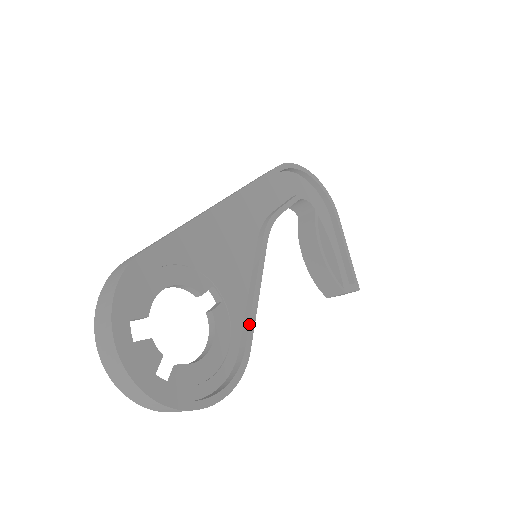
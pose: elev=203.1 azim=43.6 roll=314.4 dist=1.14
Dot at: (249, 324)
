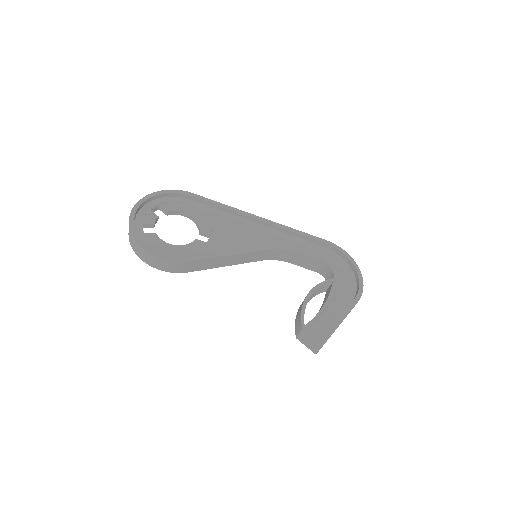
Dot at: (204, 255)
